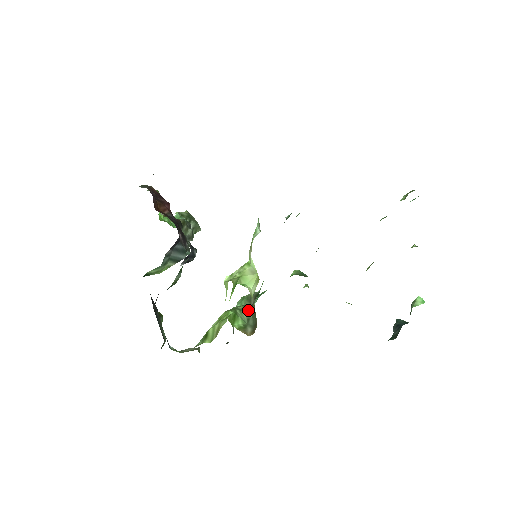
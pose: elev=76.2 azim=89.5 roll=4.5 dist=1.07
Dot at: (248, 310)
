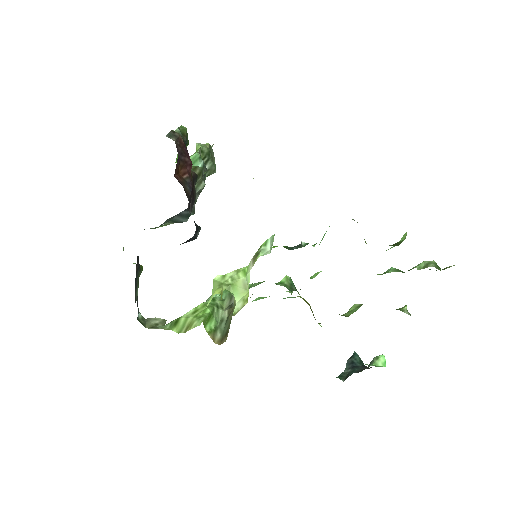
Dot at: (225, 308)
